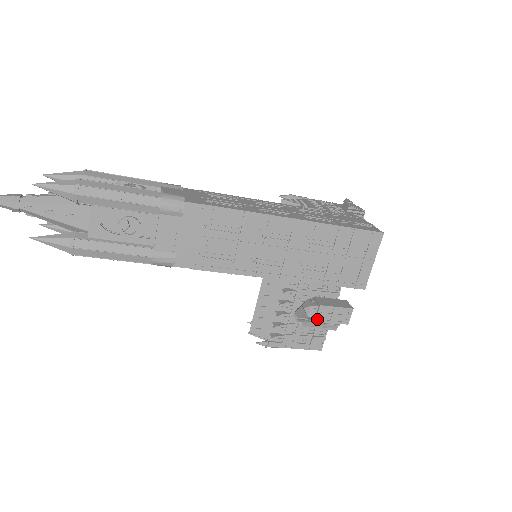
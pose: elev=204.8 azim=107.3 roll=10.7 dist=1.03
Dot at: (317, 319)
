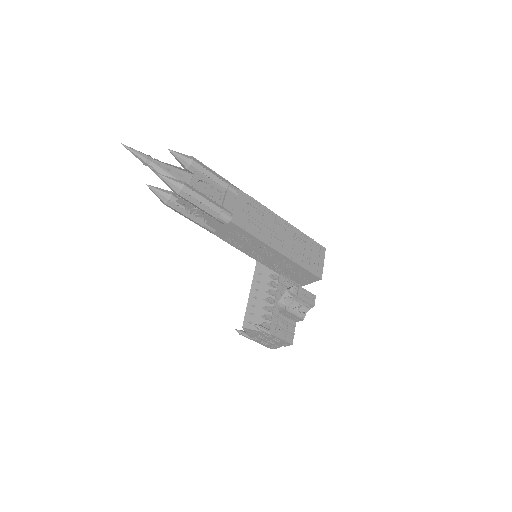
Dot at: (298, 295)
